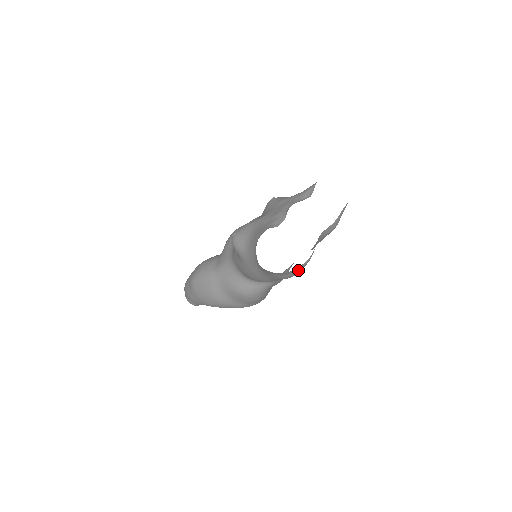
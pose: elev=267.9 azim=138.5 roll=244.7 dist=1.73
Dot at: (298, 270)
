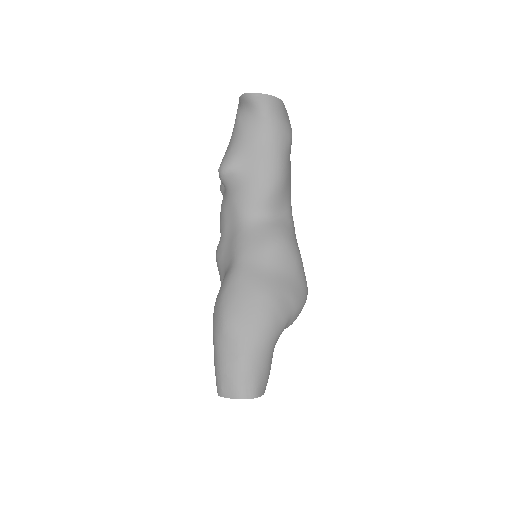
Dot at: (288, 119)
